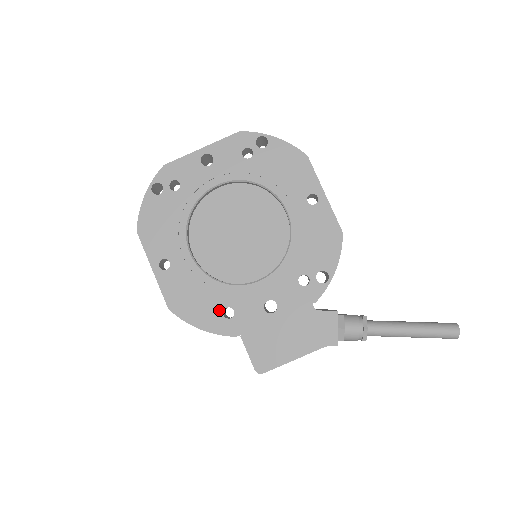
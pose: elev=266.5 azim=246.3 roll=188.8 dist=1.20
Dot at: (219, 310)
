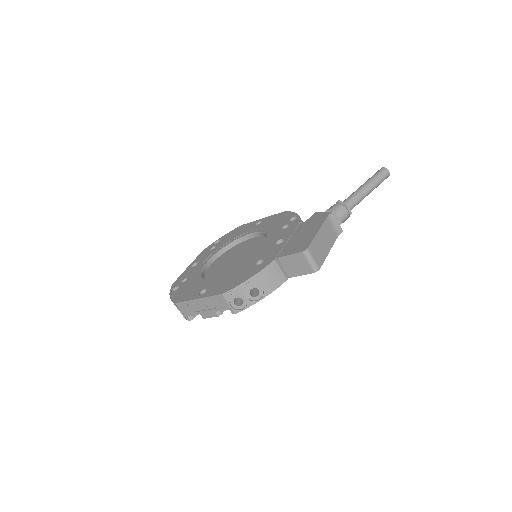
Dot at: (253, 267)
